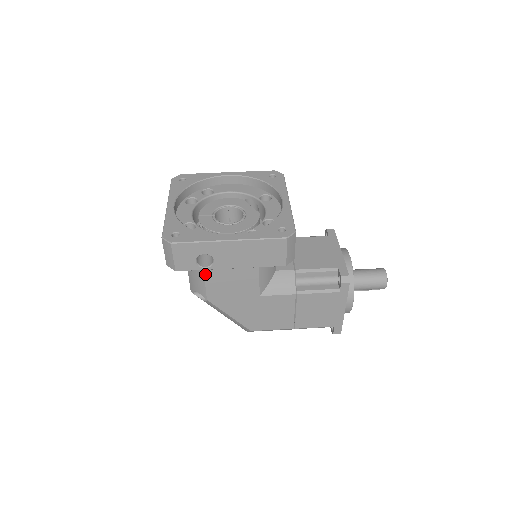
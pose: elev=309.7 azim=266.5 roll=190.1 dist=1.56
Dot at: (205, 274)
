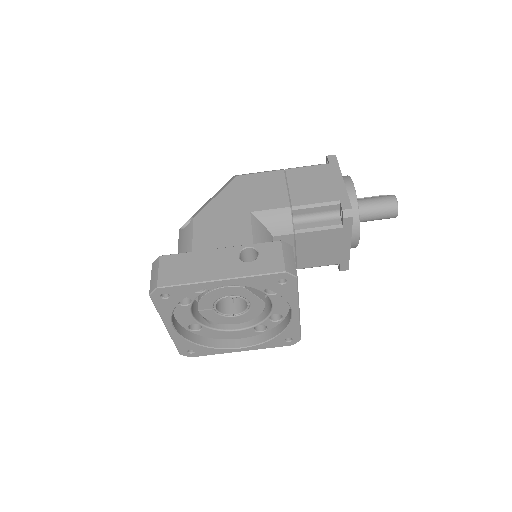
Dot at: occluded
